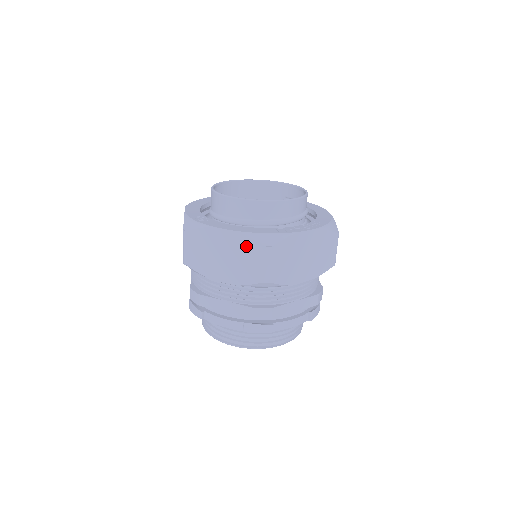
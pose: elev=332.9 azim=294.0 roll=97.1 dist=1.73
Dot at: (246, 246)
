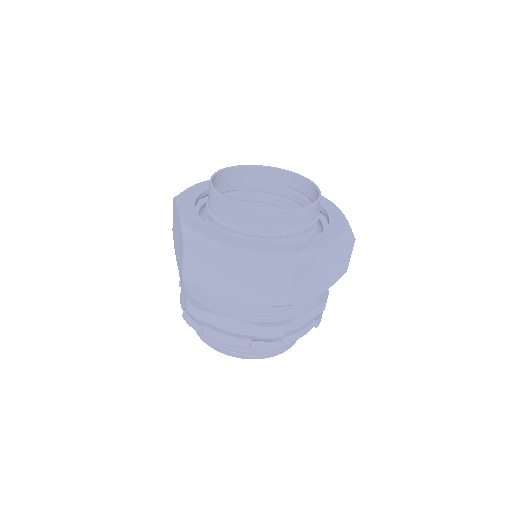
Dot at: (263, 268)
